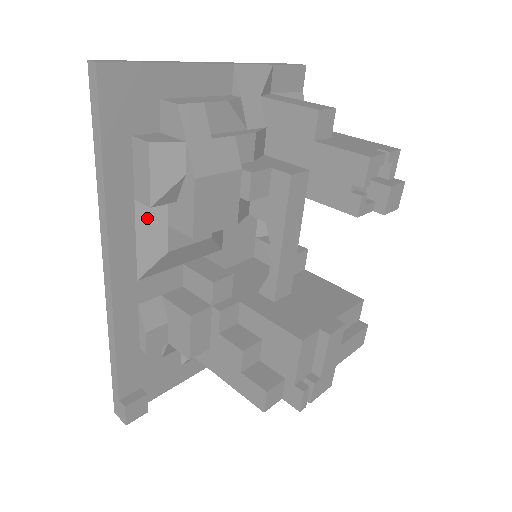
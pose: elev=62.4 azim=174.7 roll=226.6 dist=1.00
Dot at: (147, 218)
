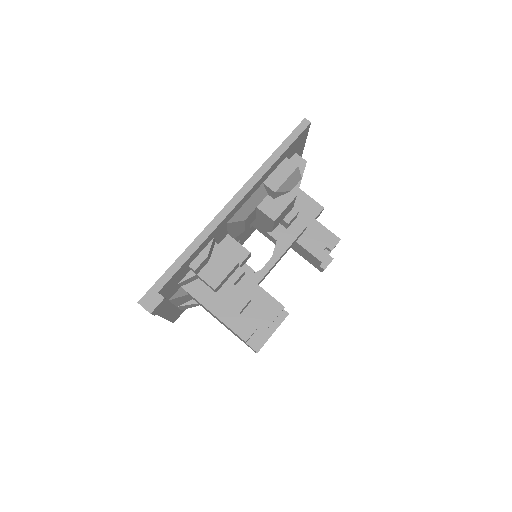
Dot at: (257, 196)
